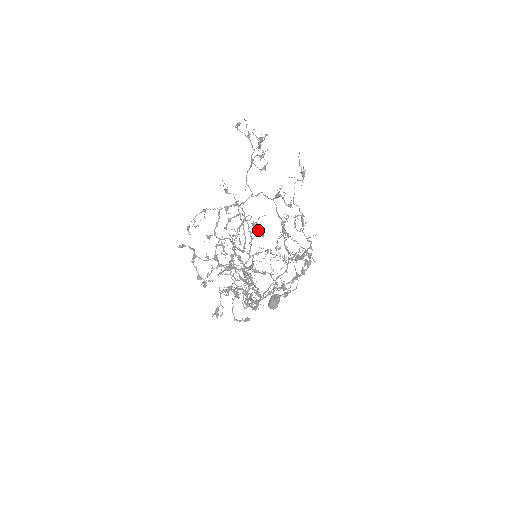
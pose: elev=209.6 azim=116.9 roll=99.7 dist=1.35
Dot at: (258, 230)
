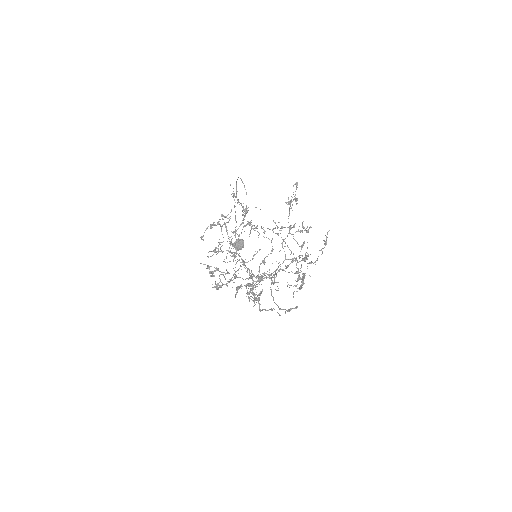
Dot at: occluded
